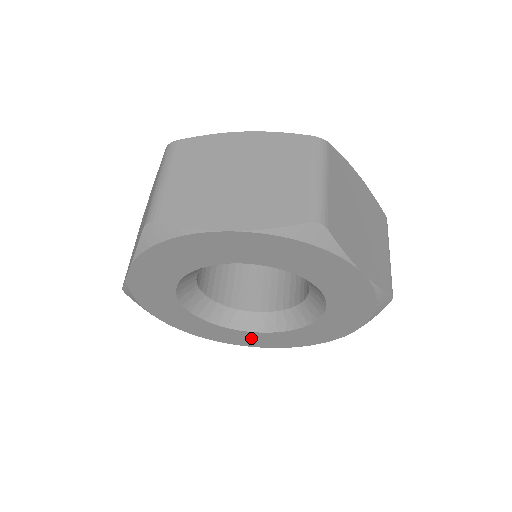
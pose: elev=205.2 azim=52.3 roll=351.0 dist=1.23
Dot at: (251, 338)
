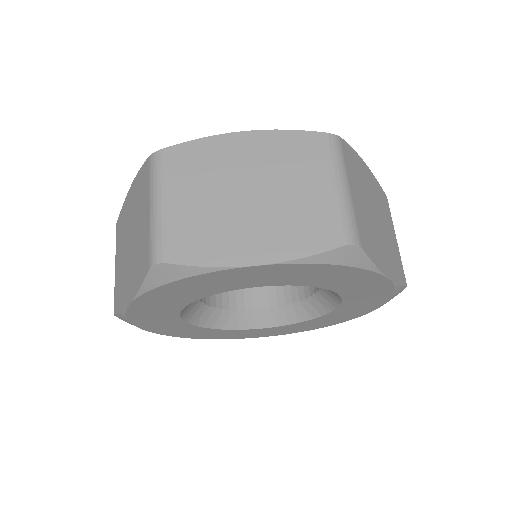
Dot at: (333, 318)
